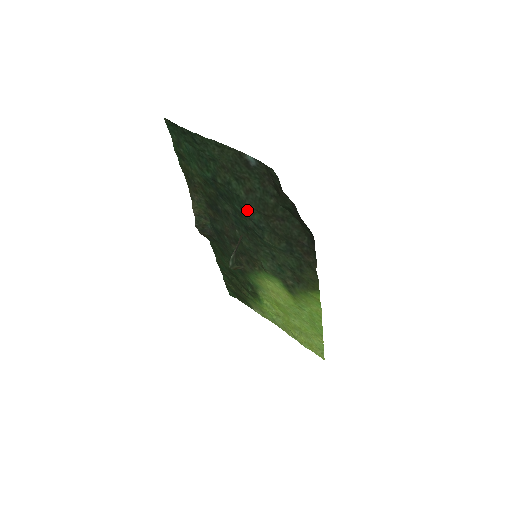
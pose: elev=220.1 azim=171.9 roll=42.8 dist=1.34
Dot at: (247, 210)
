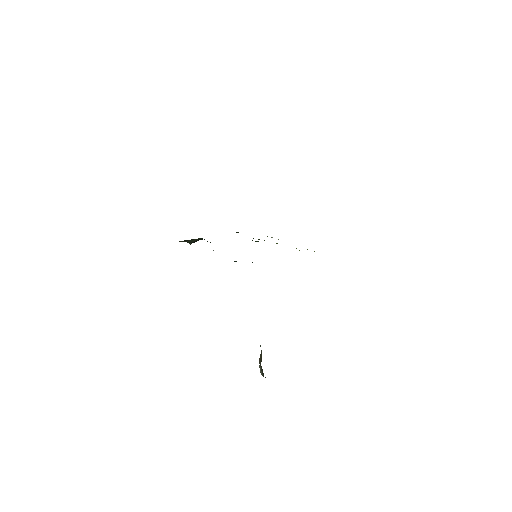
Dot at: occluded
